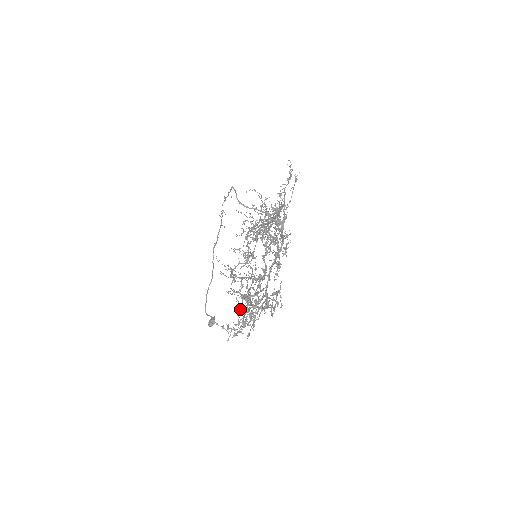
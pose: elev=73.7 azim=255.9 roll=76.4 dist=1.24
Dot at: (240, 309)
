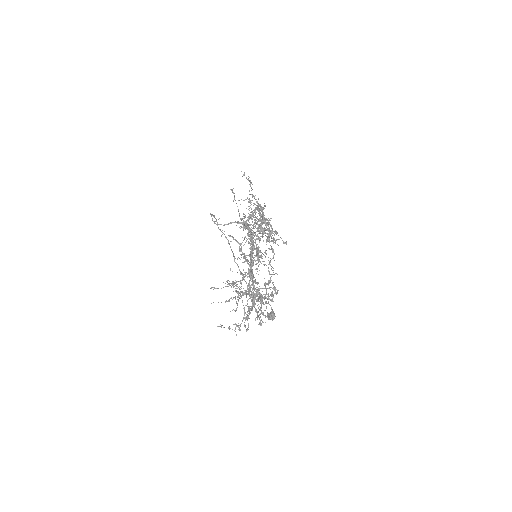
Dot at: (244, 307)
